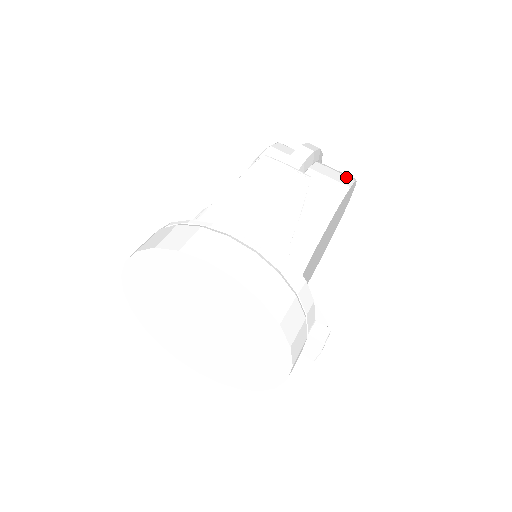
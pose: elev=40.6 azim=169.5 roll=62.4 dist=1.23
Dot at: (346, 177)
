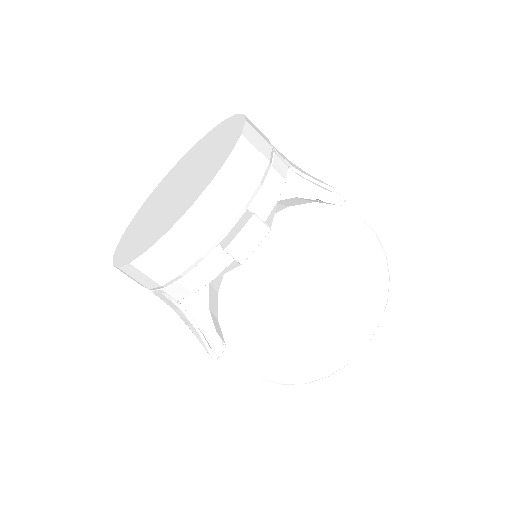
Dot at: occluded
